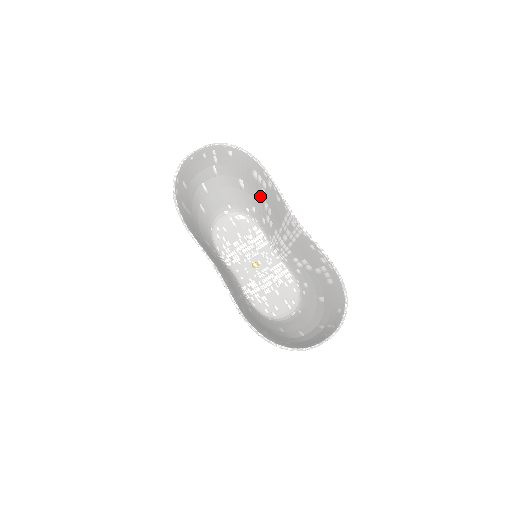
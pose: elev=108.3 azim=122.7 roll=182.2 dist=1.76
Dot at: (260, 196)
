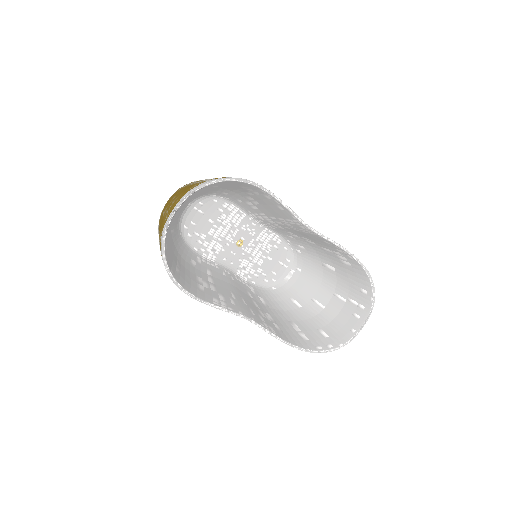
Dot at: (242, 193)
